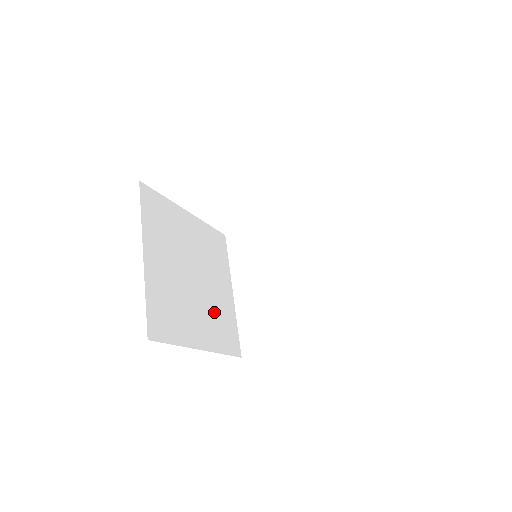
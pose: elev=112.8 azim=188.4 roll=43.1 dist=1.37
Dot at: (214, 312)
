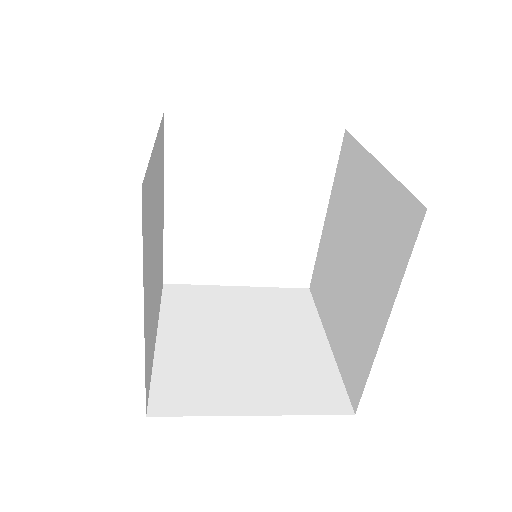
Dot at: (151, 315)
